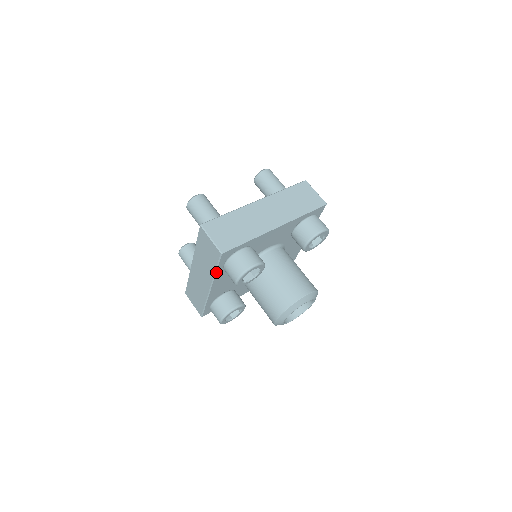
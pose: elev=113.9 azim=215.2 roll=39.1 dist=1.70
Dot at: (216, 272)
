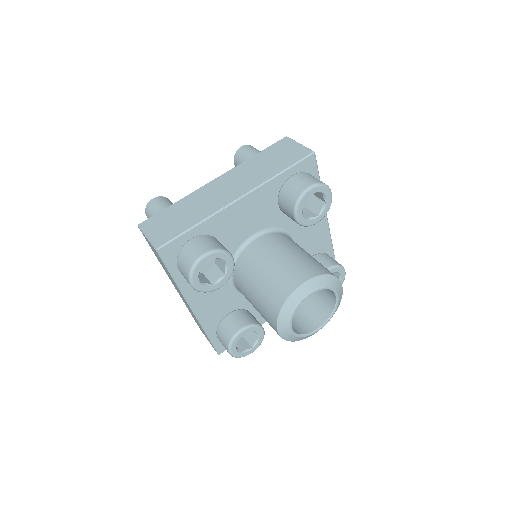
Dot at: (176, 282)
